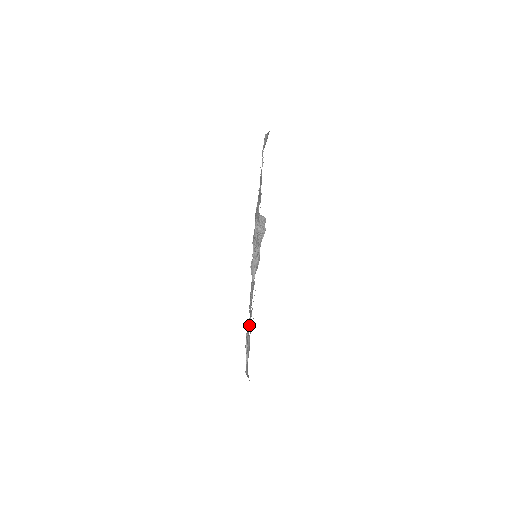
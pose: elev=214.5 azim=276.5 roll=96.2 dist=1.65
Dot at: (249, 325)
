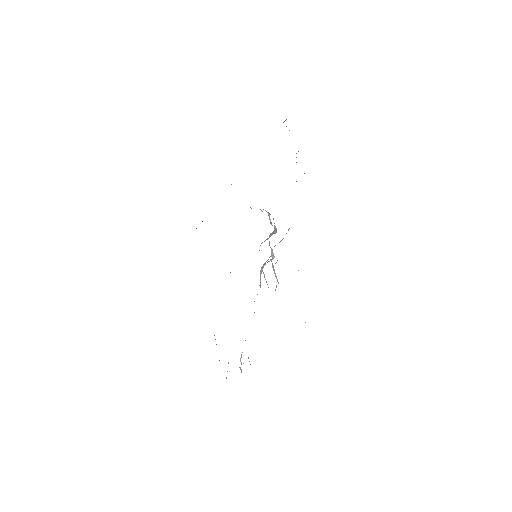
Dot at: occluded
